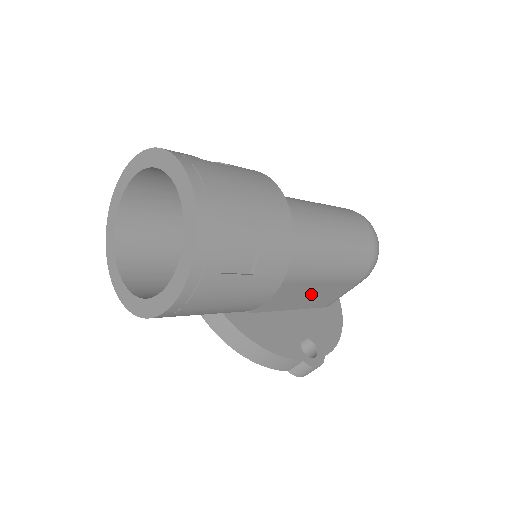
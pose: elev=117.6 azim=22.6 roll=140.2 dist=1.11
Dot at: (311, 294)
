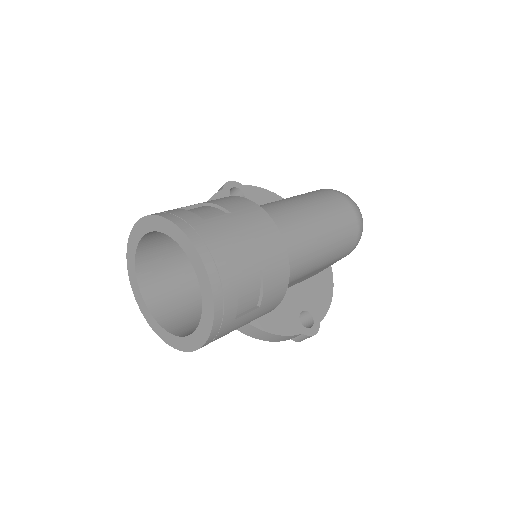
Dot at: occluded
